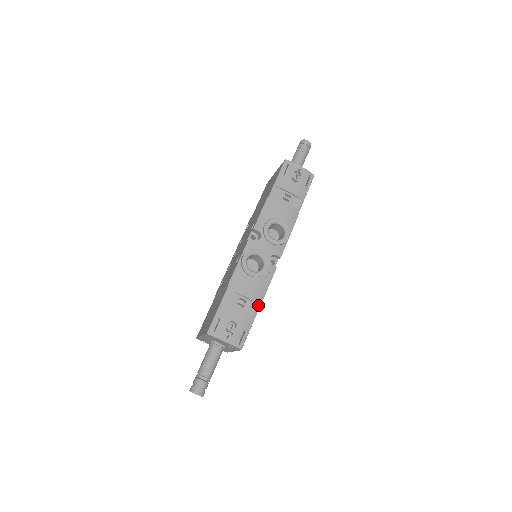
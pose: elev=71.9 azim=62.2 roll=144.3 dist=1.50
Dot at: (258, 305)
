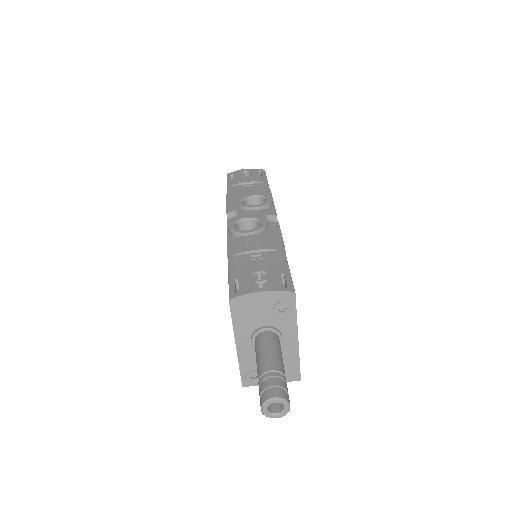
Dot at: (281, 251)
